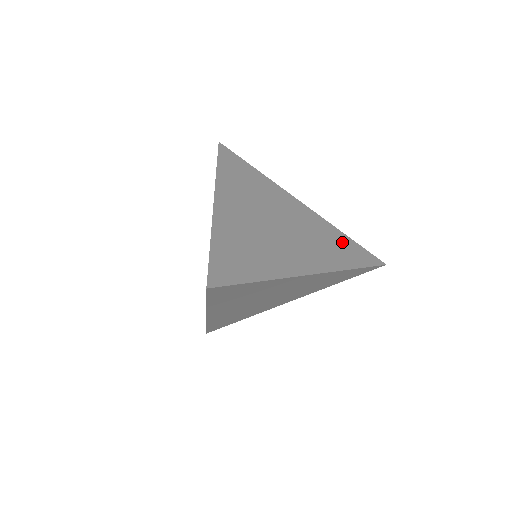
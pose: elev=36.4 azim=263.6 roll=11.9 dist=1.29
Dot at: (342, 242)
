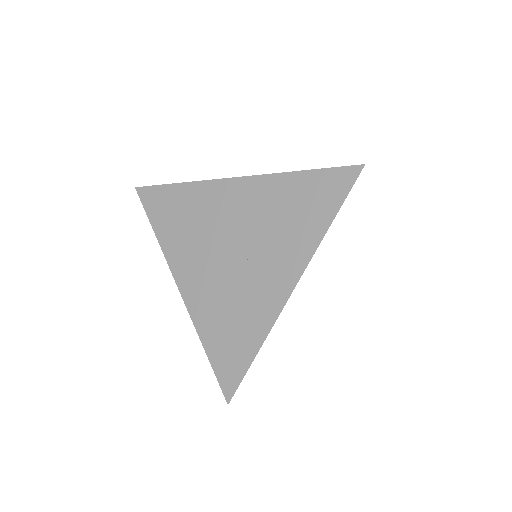
Dot at: occluded
